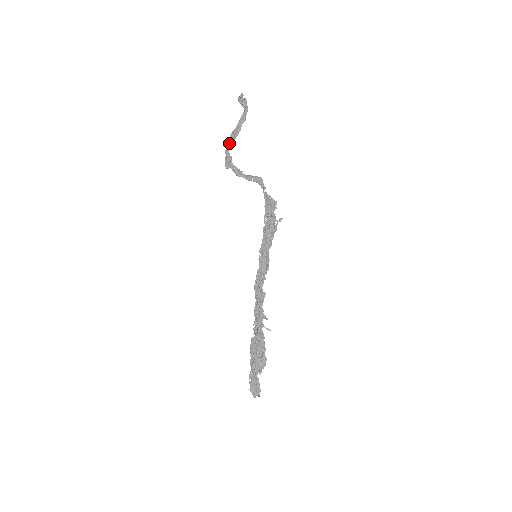
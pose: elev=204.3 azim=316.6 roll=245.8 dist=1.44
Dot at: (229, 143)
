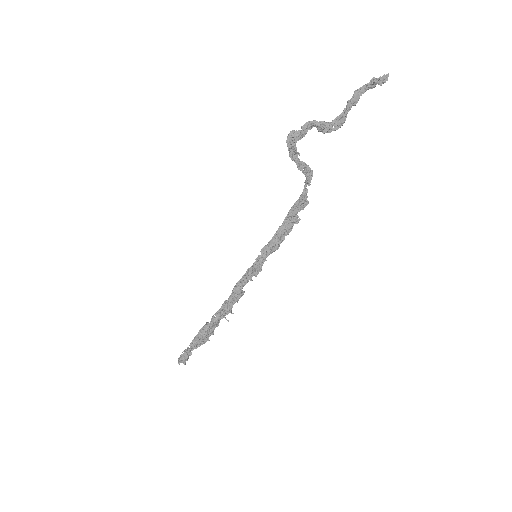
Dot at: (323, 133)
